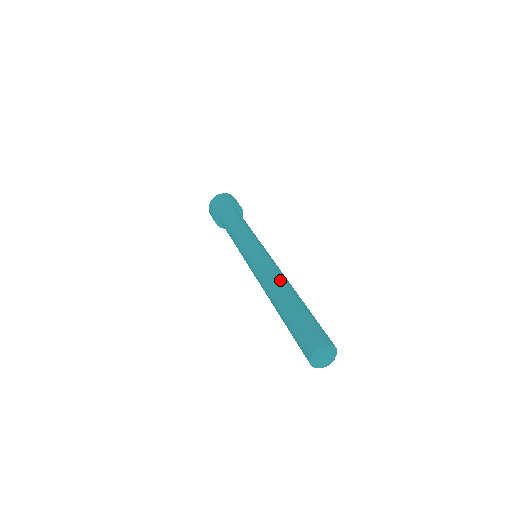
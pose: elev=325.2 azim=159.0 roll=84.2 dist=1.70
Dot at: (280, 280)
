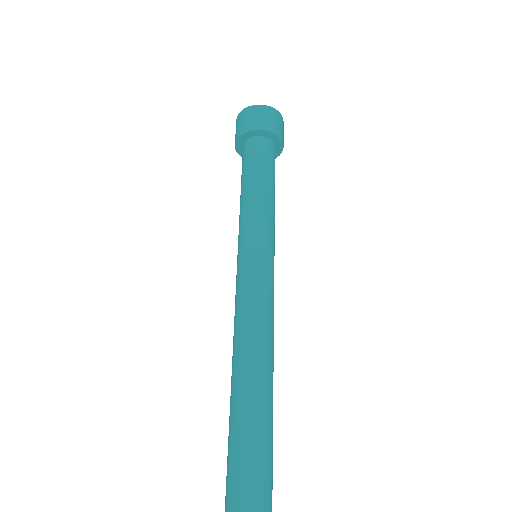
Dot at: (240, 343)
